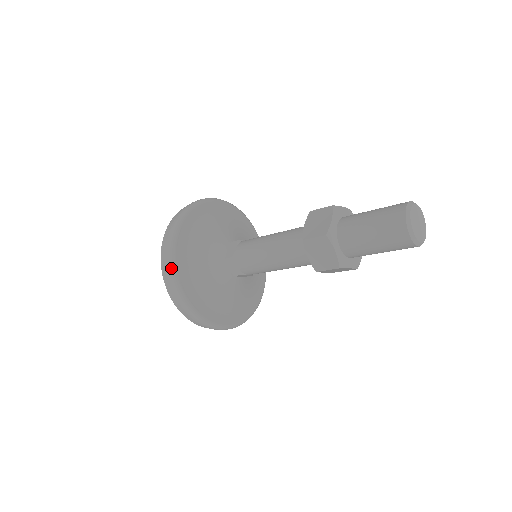
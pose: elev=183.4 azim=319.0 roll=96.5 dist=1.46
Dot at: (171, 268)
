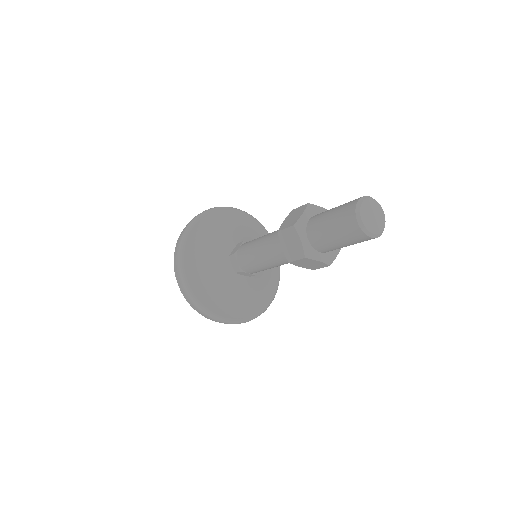
Dot at: (179, 256)
